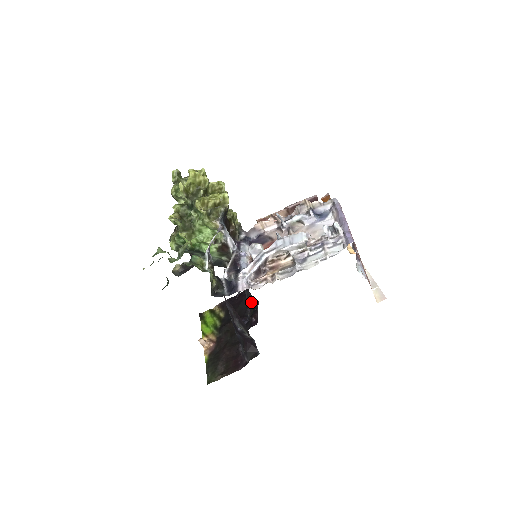
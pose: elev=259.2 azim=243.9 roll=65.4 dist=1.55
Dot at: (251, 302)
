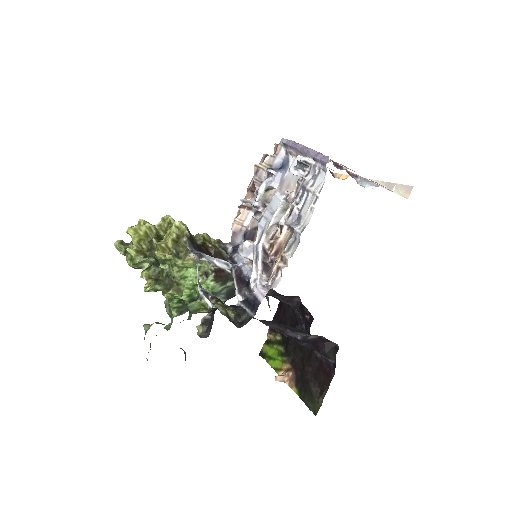
Dot at: (292, 303)
